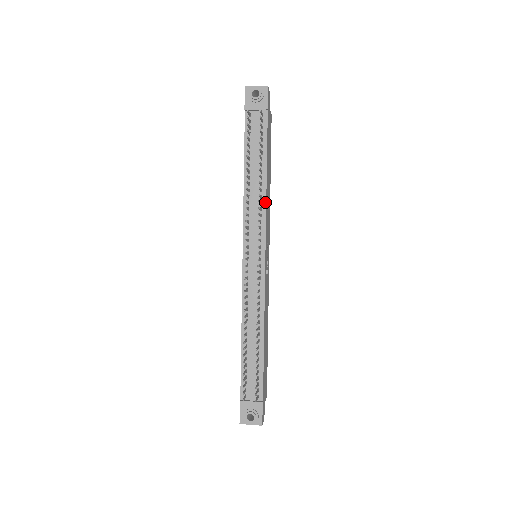
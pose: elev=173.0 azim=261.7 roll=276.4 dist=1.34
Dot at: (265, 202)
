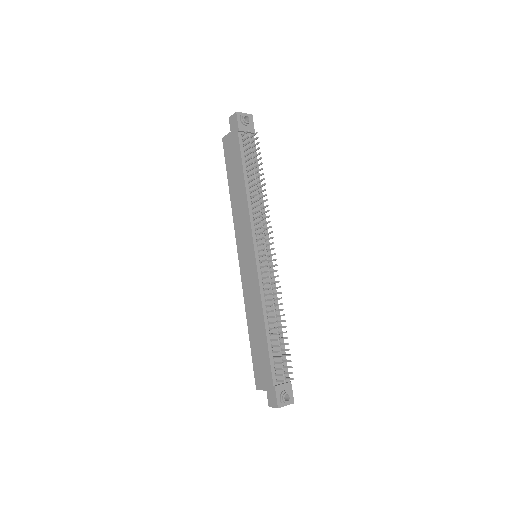
Dot at: (264, 208)
